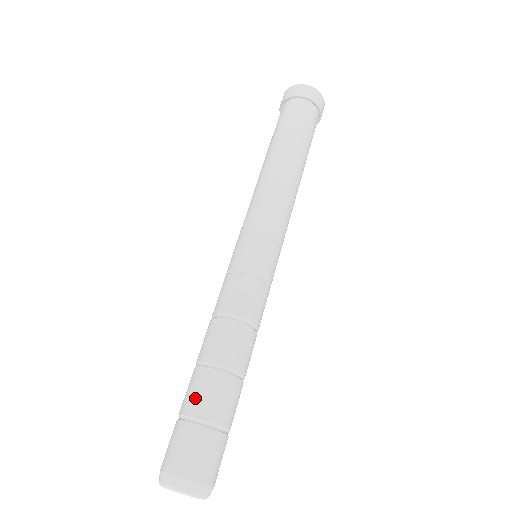
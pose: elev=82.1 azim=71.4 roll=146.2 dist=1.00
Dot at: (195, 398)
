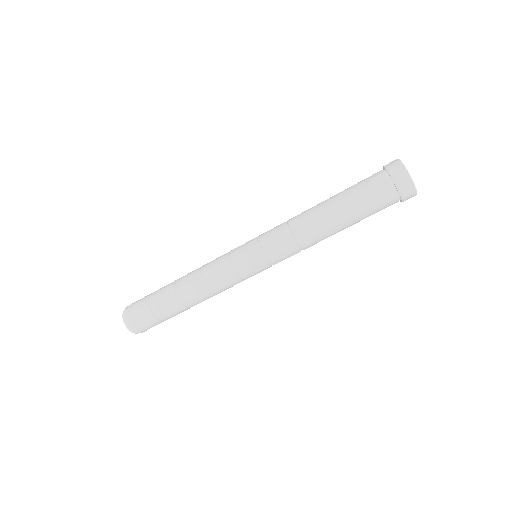
Dot at: (162, 308)
